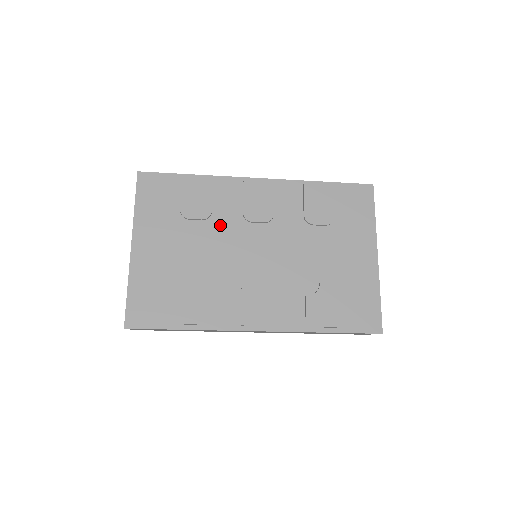
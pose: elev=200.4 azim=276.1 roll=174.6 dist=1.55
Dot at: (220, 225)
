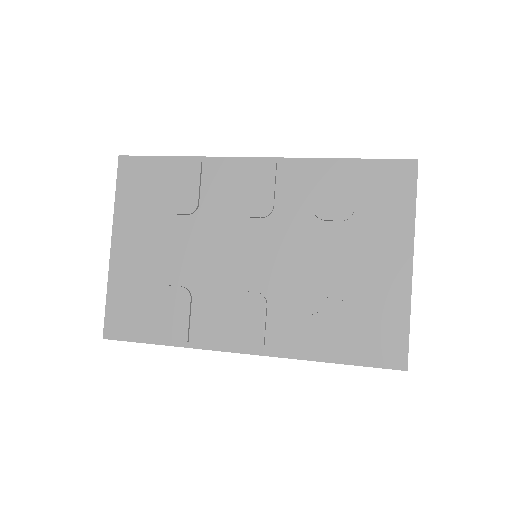
Dot at: (208, 221)
